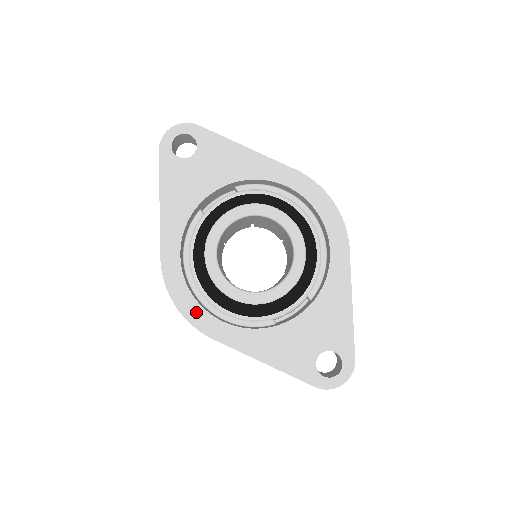
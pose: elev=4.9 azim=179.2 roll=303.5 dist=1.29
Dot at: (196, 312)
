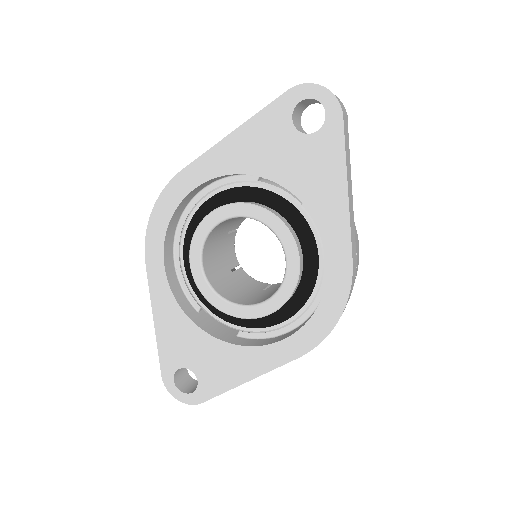
Dot at: (157, 235)
